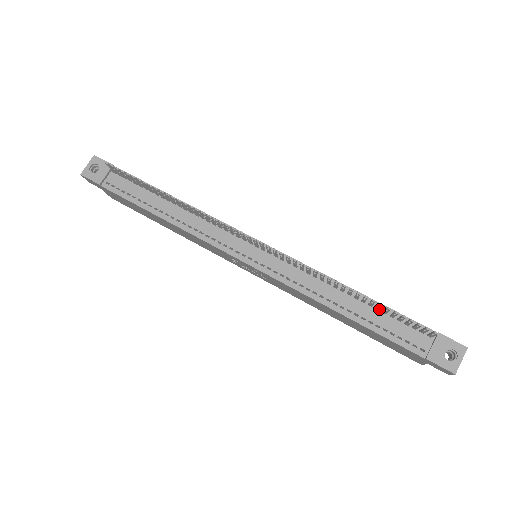
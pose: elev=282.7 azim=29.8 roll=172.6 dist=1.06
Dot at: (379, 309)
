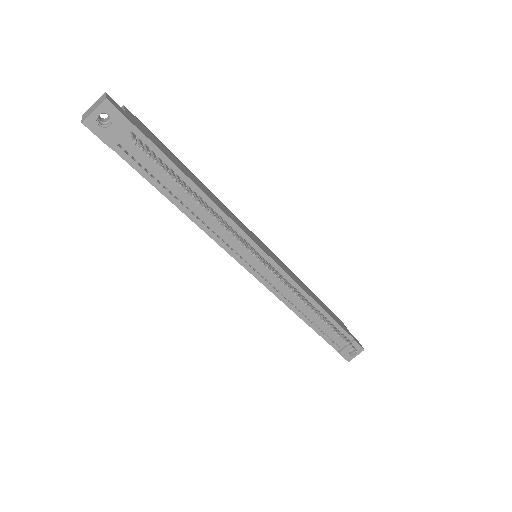
Dot at: occluded
